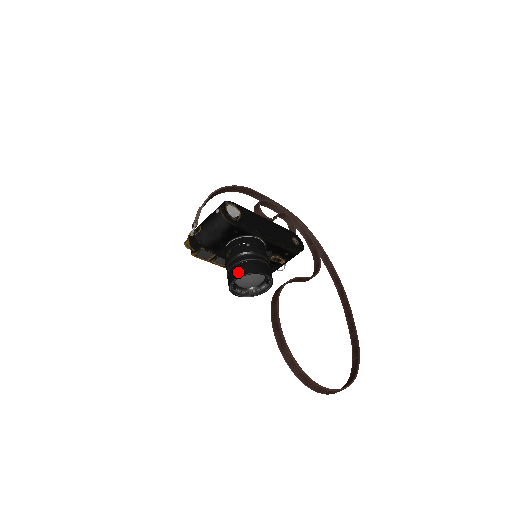
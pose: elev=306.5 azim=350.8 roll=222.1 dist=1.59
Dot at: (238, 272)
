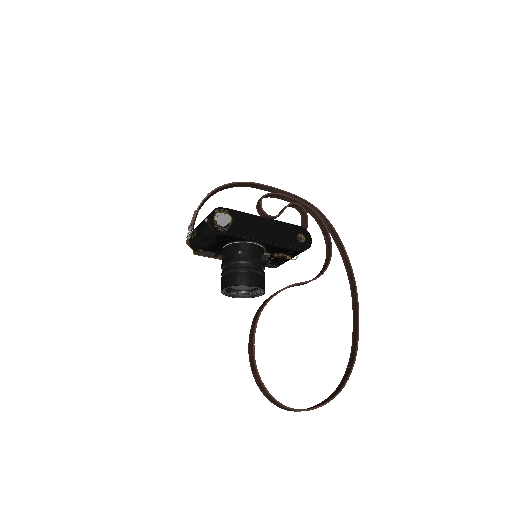
Dot at: (226, 283)
